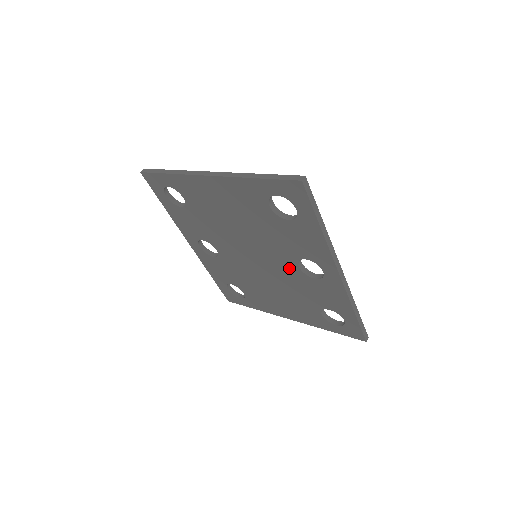
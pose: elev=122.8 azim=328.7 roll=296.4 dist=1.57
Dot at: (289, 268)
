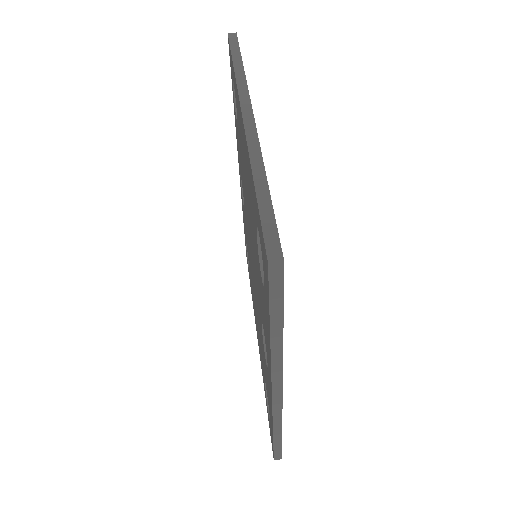
Dot at: (259, 311)
